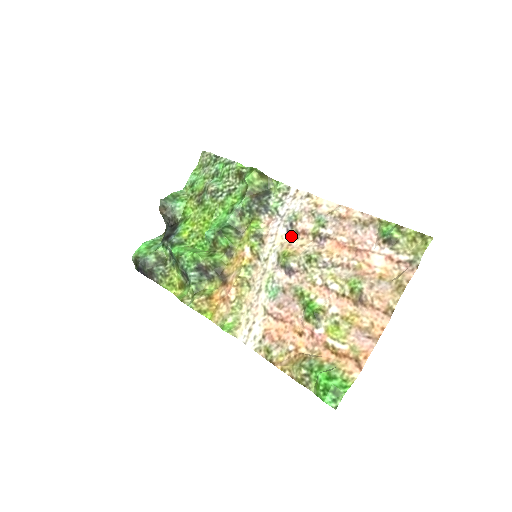
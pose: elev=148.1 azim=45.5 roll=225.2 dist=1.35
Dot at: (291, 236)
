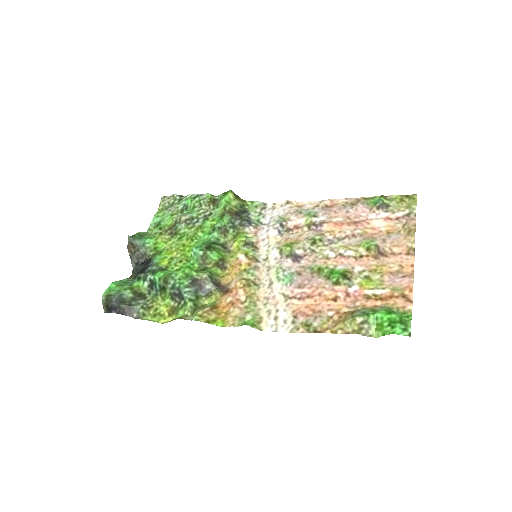
Dot at: (284, 234)
